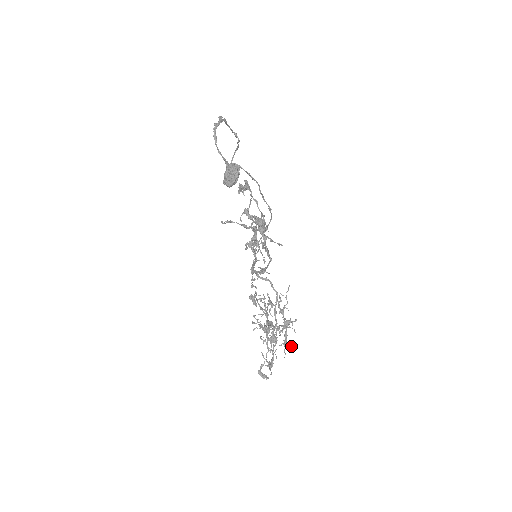
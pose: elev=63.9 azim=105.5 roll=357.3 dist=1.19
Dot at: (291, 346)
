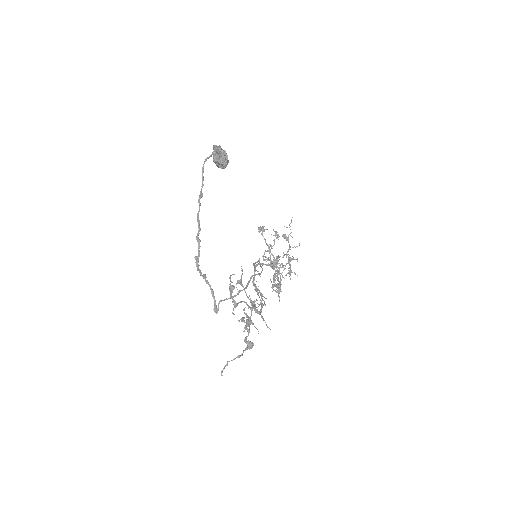
Dot at: (295, 274)
